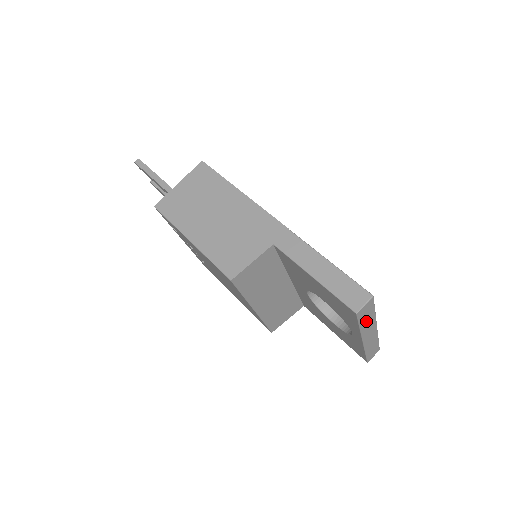
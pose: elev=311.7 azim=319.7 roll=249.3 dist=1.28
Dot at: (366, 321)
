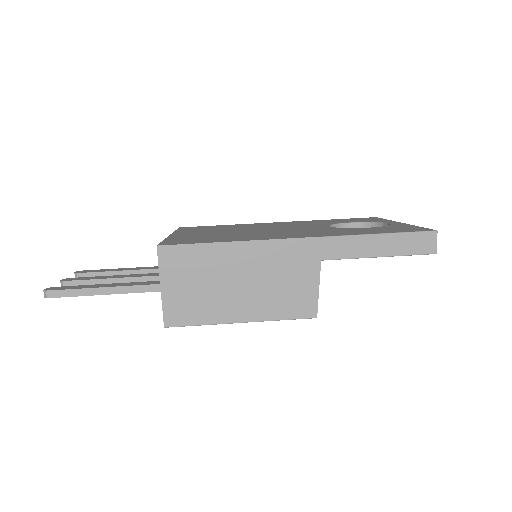
Dot at: occluded
